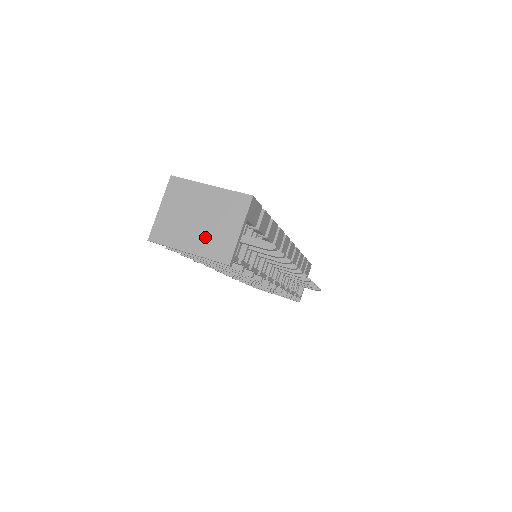
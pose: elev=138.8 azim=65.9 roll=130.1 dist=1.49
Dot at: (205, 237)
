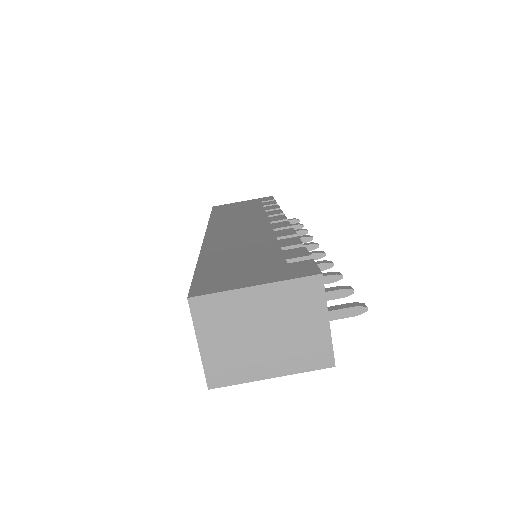
Dot at: (285, 351)
